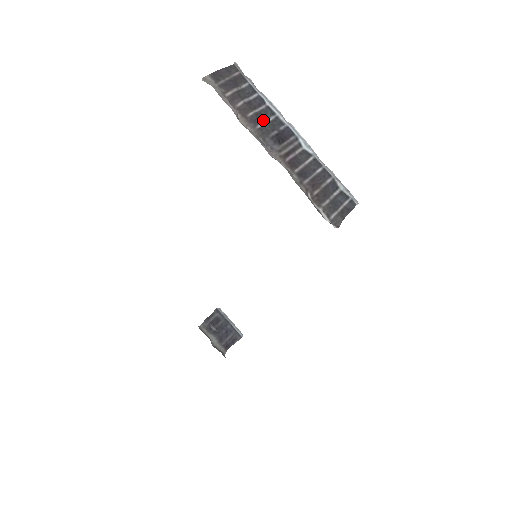
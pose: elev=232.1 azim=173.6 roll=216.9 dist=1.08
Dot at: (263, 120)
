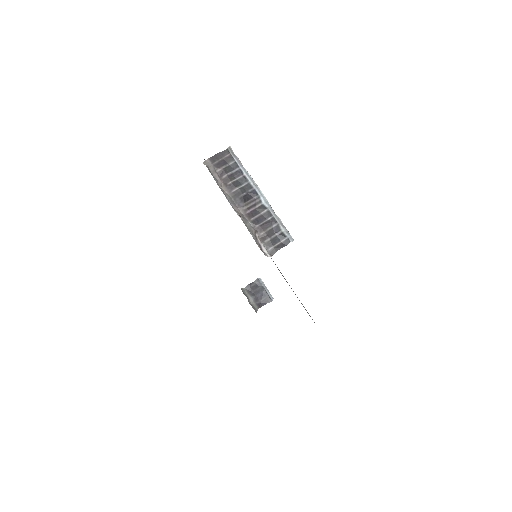
Dot at: (238, 186)
